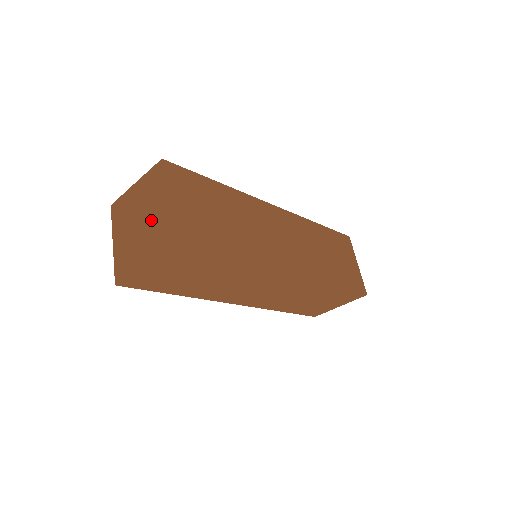
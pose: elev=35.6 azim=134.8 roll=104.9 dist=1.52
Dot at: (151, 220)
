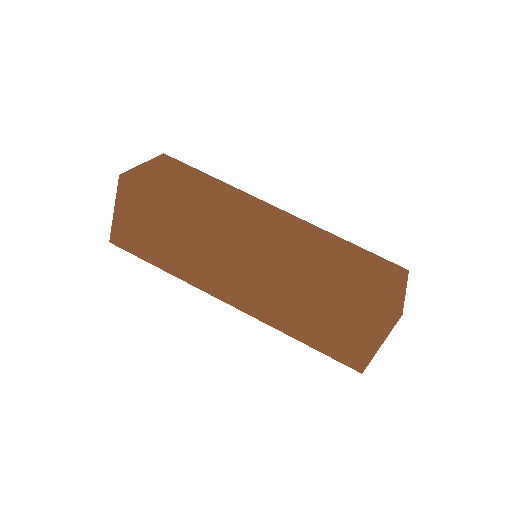
Dot at: occluded
